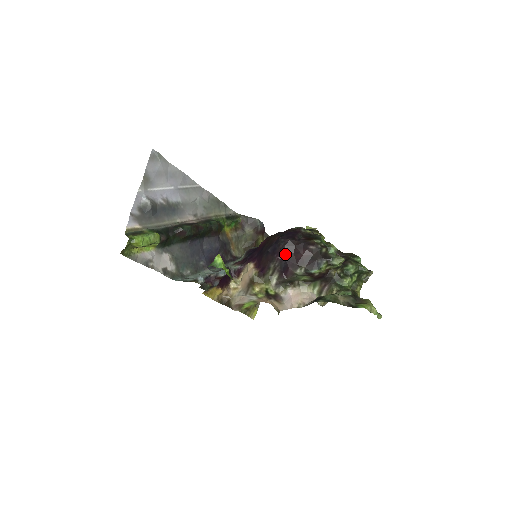
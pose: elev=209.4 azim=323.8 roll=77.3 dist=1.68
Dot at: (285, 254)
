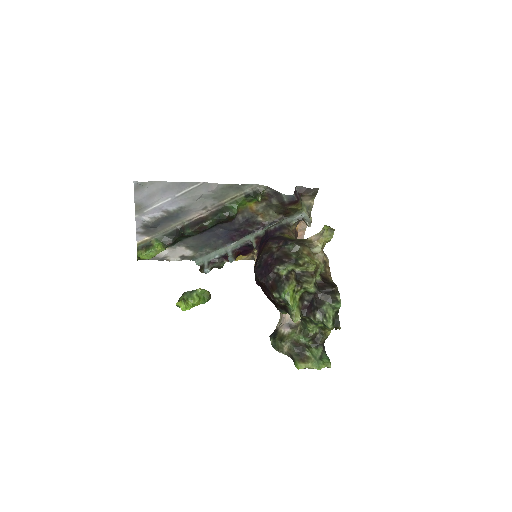
Dot at: (259, 284)
